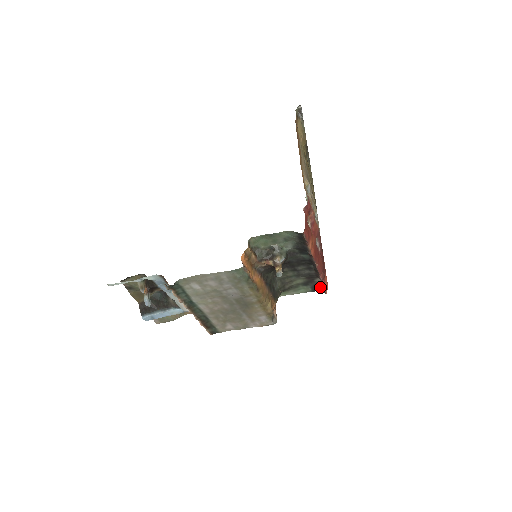
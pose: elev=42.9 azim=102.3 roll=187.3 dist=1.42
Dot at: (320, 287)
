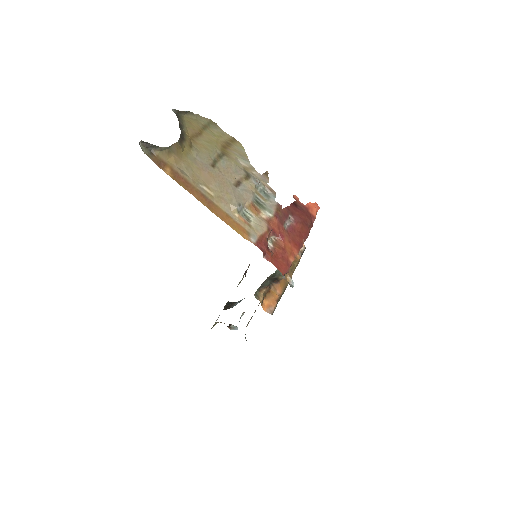
Dot at: occluded
